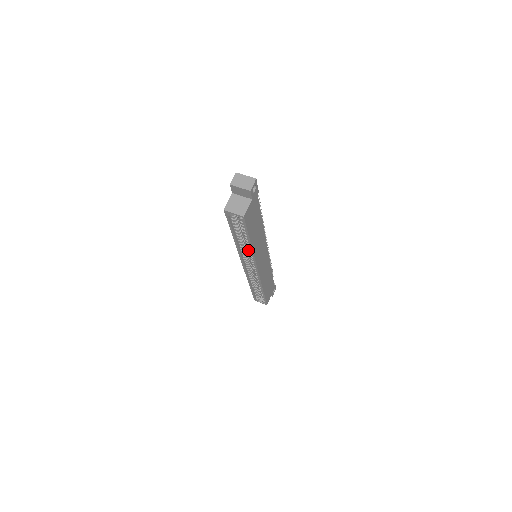
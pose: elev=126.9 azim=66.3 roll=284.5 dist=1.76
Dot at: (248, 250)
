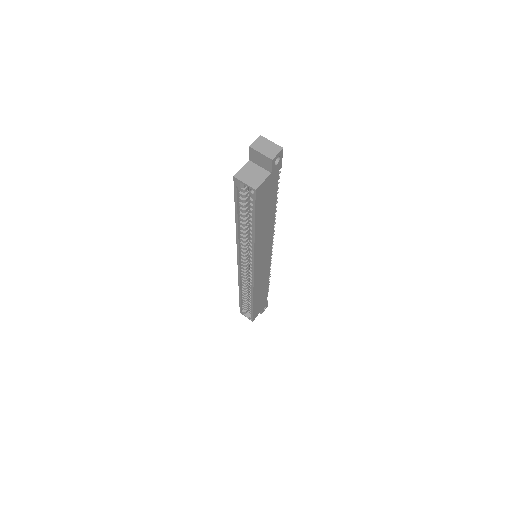
Dot at: (249, 244)
